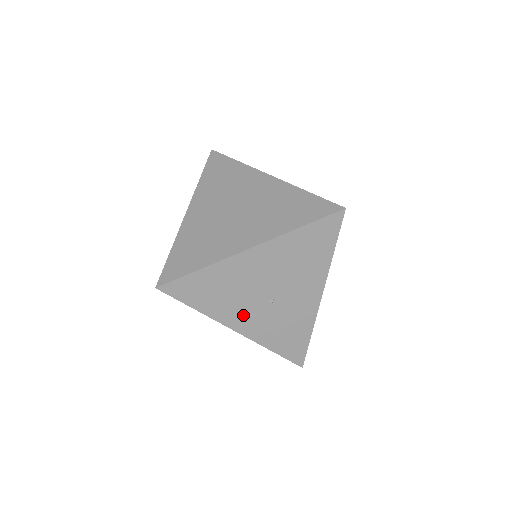
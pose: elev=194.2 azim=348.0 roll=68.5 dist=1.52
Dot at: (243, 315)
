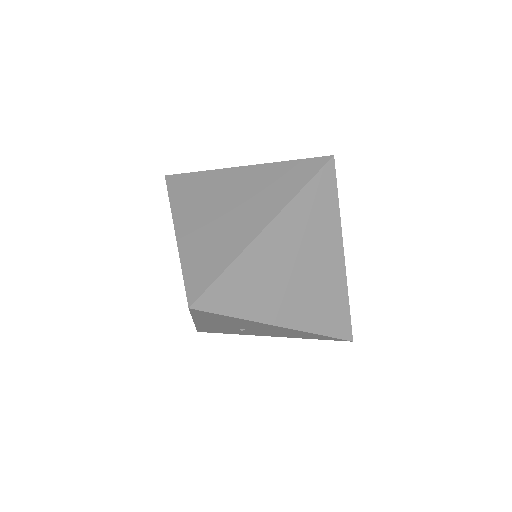
Dot at: (214, 324)
